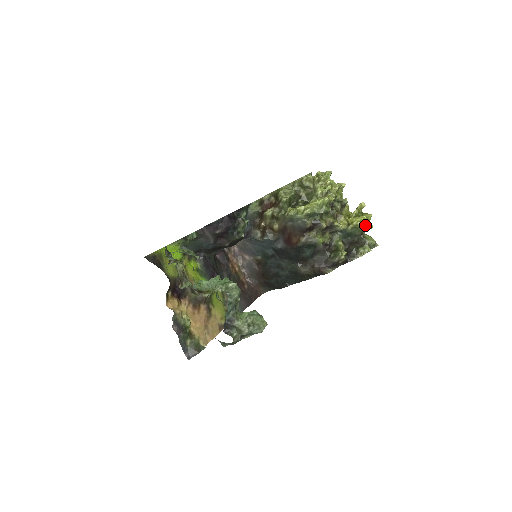
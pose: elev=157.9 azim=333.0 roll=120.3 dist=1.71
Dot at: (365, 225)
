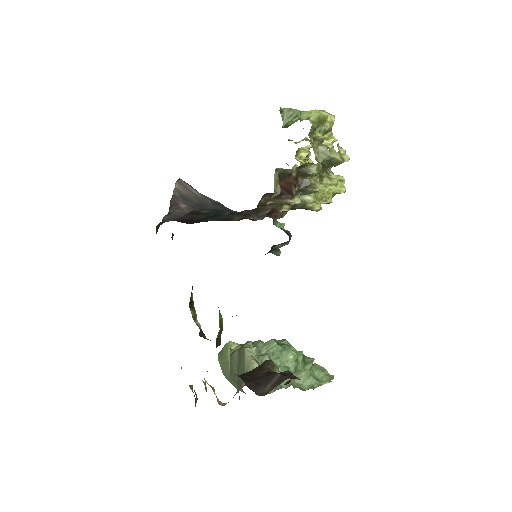
Dot at: occluded
